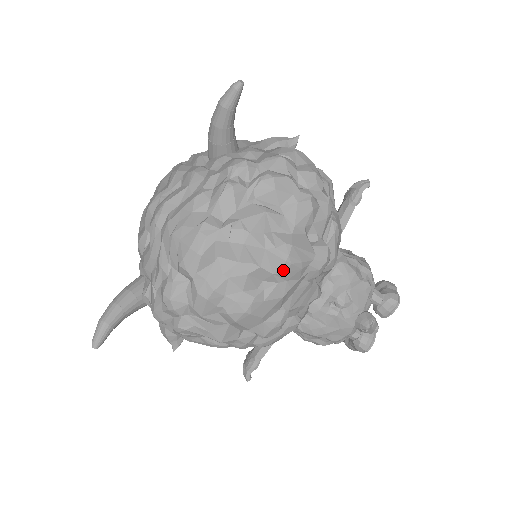
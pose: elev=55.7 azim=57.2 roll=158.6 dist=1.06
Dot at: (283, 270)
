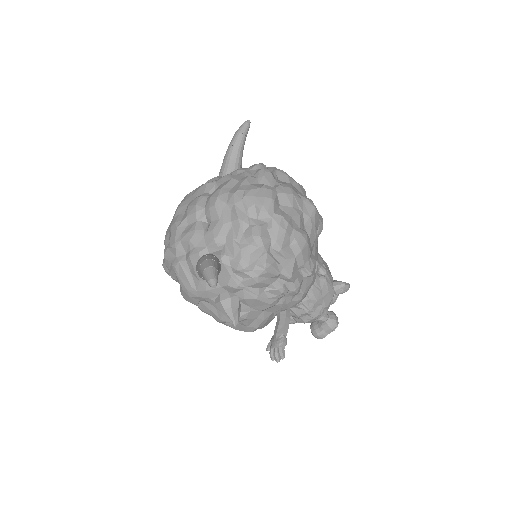
Dot at: (314, 214)
